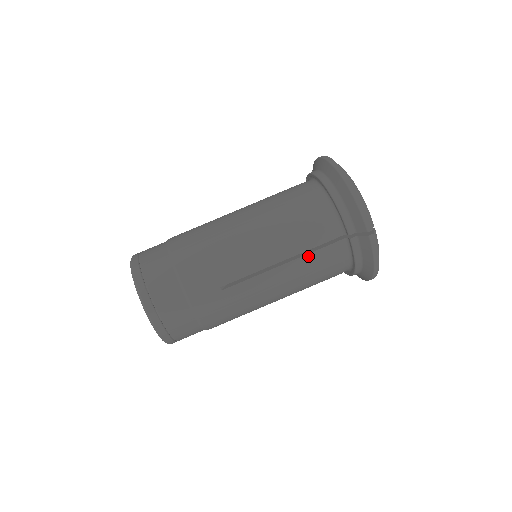
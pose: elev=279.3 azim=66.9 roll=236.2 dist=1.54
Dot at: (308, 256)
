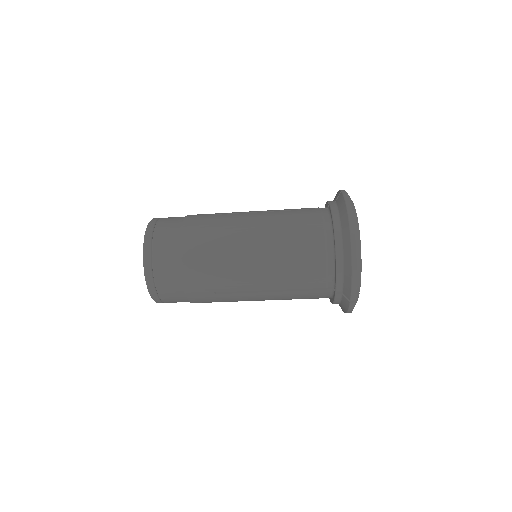
Dot at: (295, 292)
